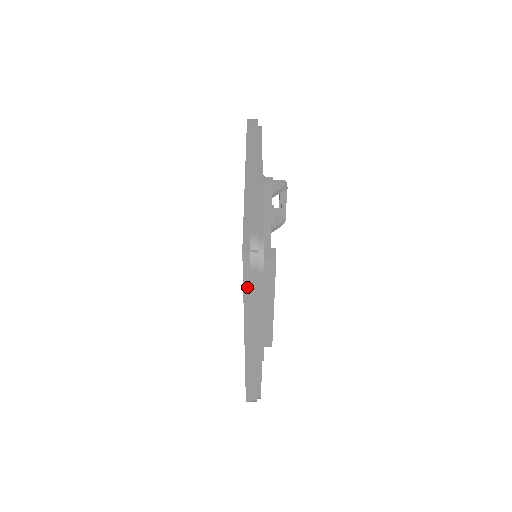
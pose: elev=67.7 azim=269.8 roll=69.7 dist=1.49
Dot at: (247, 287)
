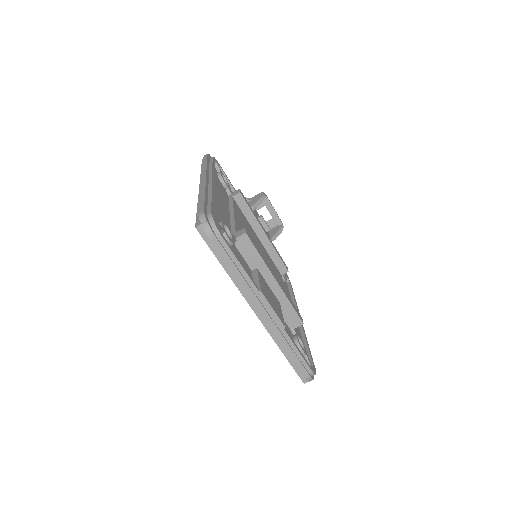
Dot at: (221, 259)
